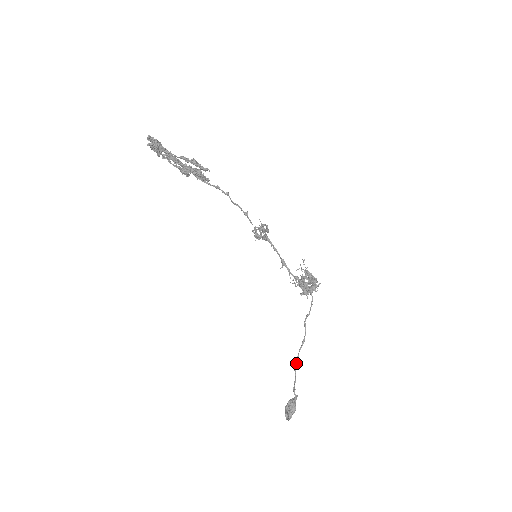
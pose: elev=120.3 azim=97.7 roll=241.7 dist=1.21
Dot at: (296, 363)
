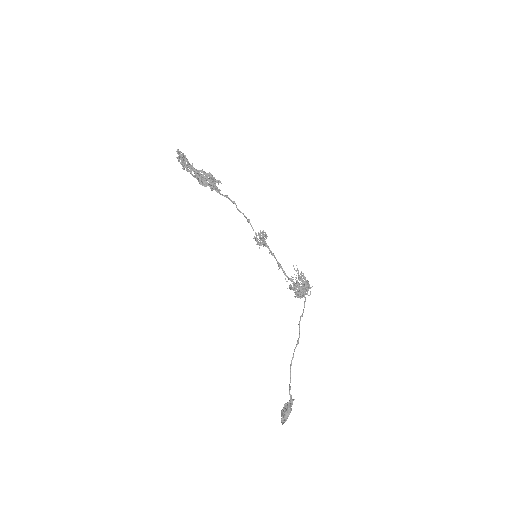
Dot at: (291, 363)
